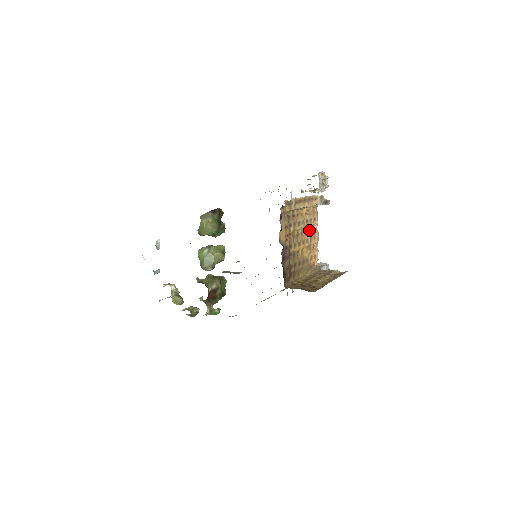
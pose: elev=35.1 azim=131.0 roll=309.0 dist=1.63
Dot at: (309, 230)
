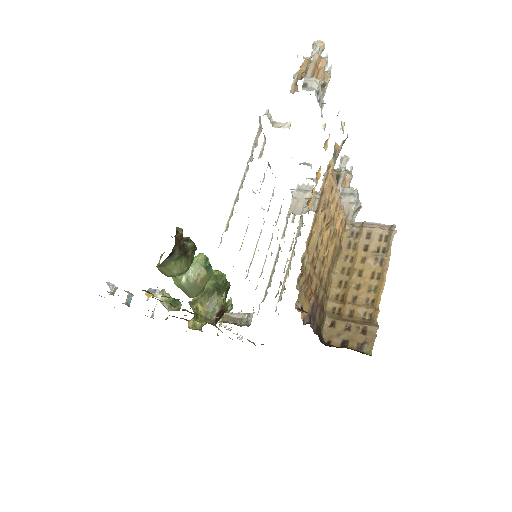
Dot at: (330, 221)
